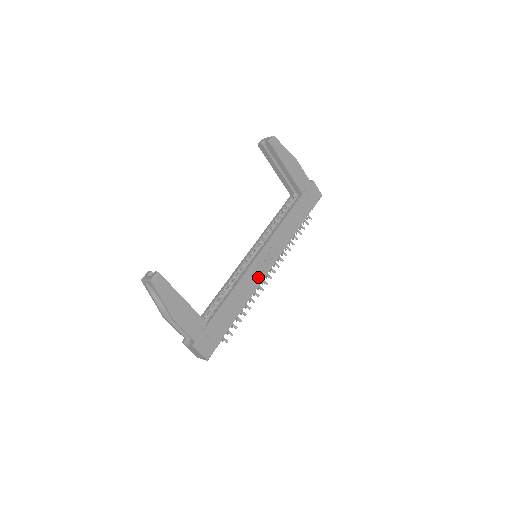
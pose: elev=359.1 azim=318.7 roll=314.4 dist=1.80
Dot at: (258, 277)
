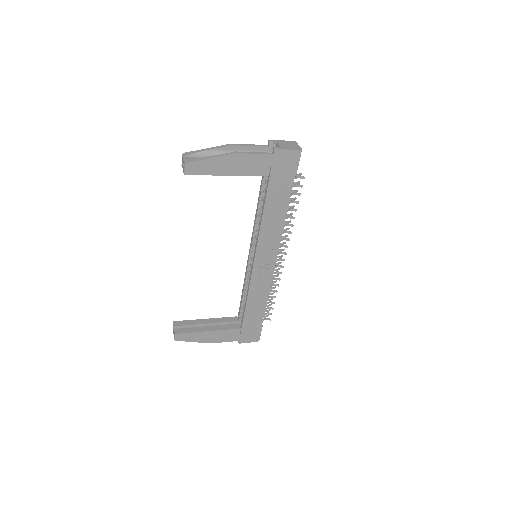
Dot at: (266, 276)
